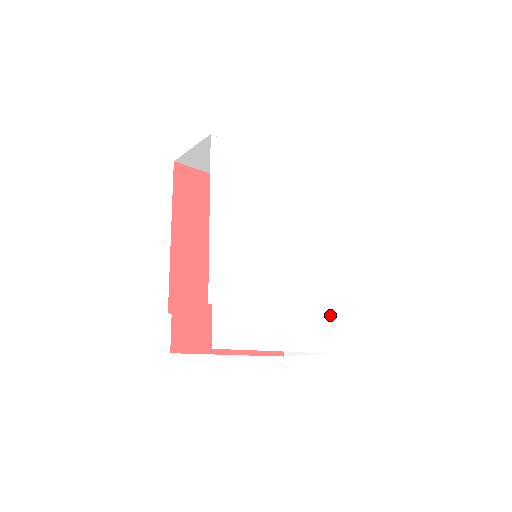
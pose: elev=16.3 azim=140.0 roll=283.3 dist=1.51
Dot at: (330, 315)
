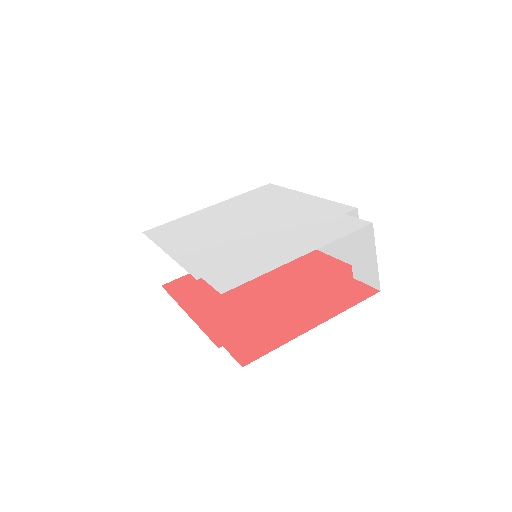
Dot at: occluded
